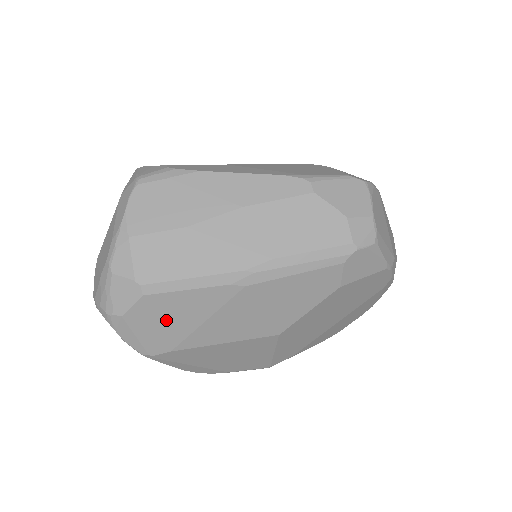
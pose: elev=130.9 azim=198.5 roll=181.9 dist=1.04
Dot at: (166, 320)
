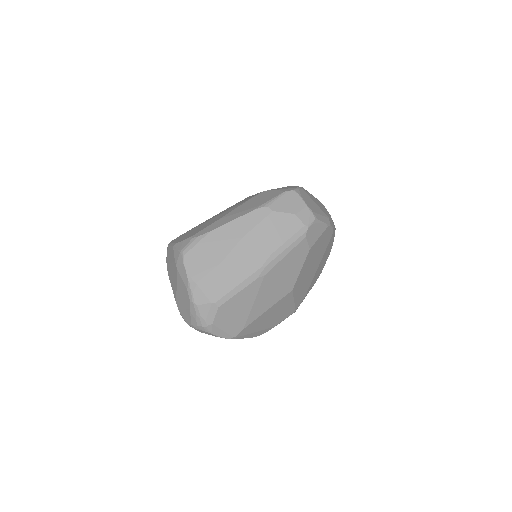
Dot at: (234, 314)
